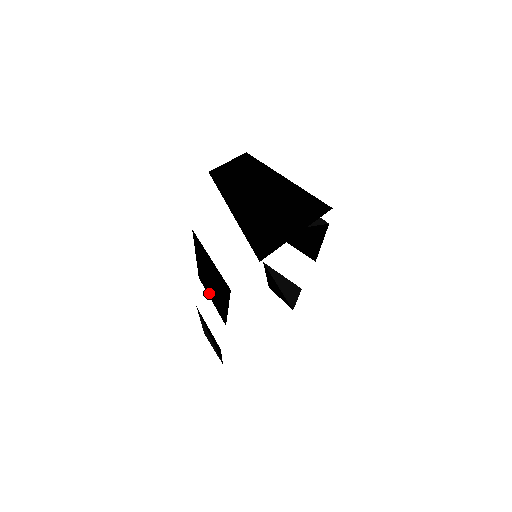
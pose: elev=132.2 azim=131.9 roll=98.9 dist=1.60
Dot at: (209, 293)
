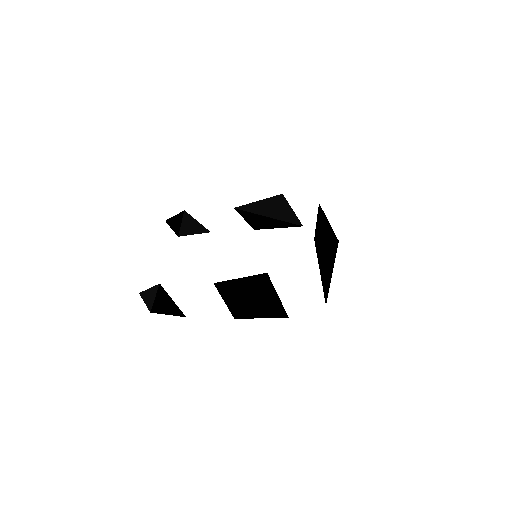
Dot at: (227, 298)
